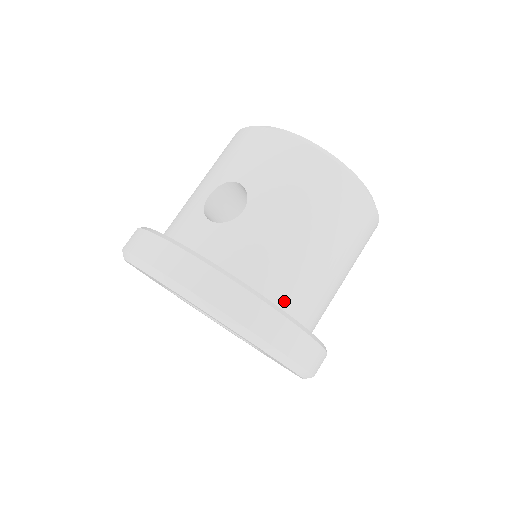
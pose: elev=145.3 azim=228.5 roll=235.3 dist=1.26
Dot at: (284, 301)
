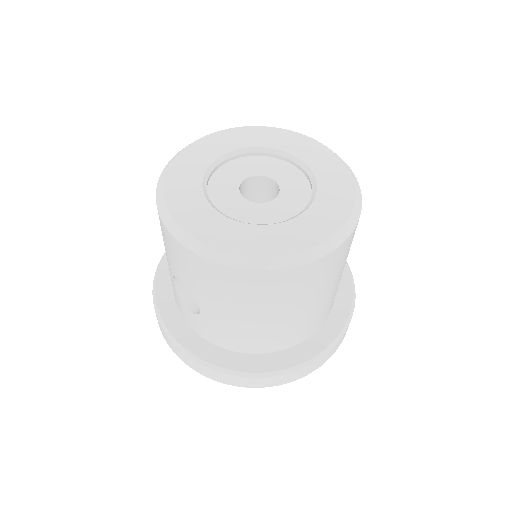
Dot at: (274, 348)
